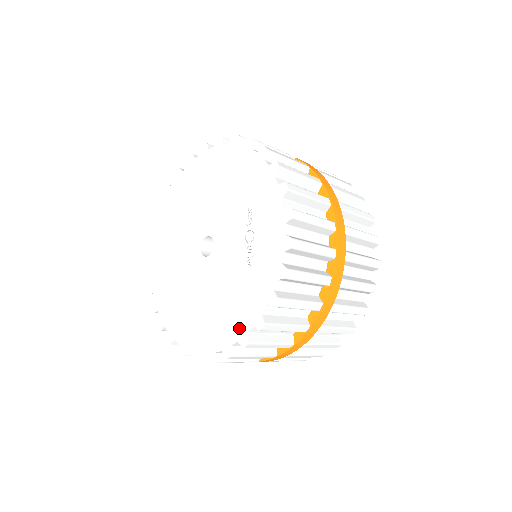
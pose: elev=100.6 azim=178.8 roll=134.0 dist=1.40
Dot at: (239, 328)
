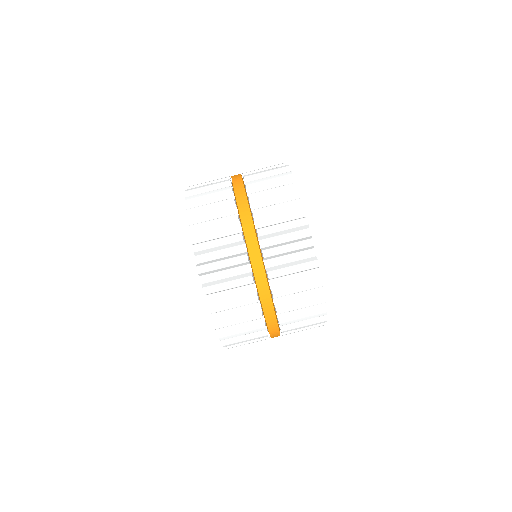
Dot at: occluded
